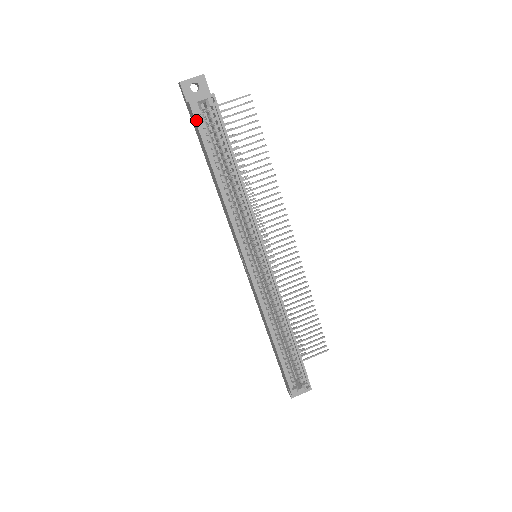
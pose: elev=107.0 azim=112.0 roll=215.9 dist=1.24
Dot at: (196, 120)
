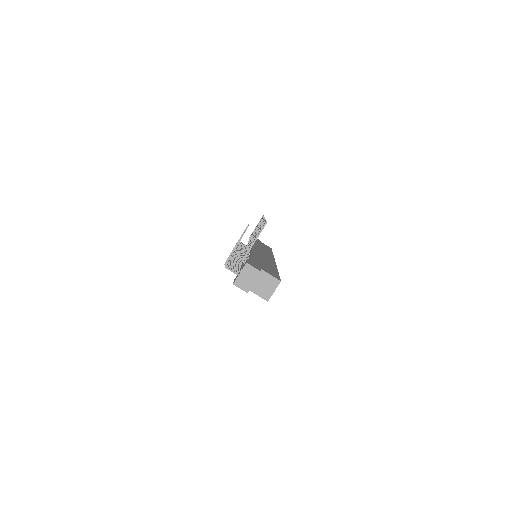
Dot at: occluded
